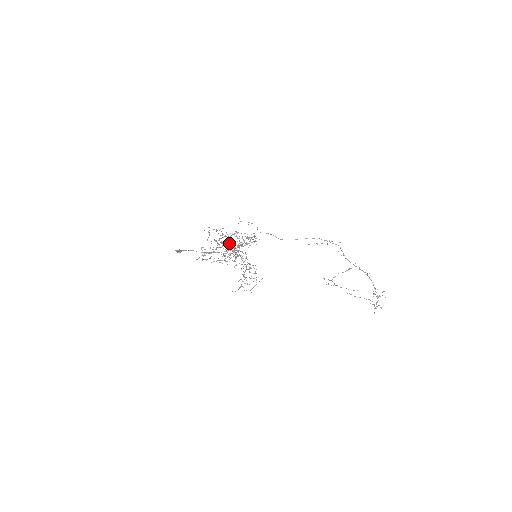
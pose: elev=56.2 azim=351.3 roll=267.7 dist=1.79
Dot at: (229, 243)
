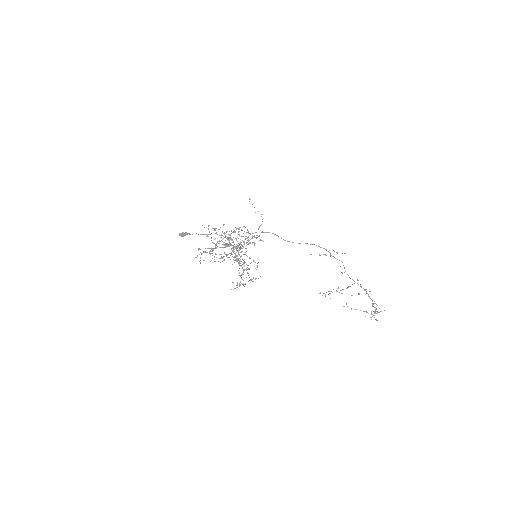
Dot at: (228, 245)
